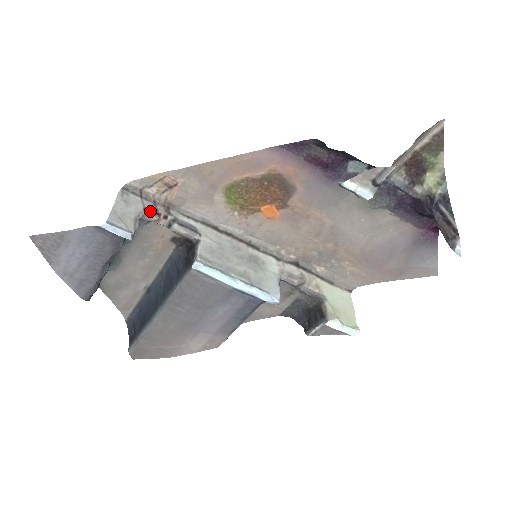
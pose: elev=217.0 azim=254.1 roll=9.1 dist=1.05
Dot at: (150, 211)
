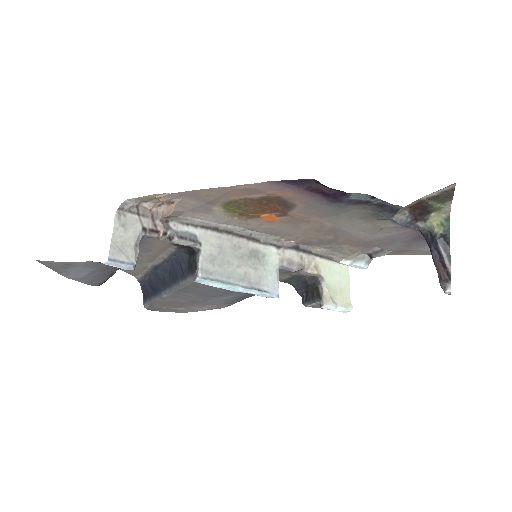
Dot at: (149, 230)
